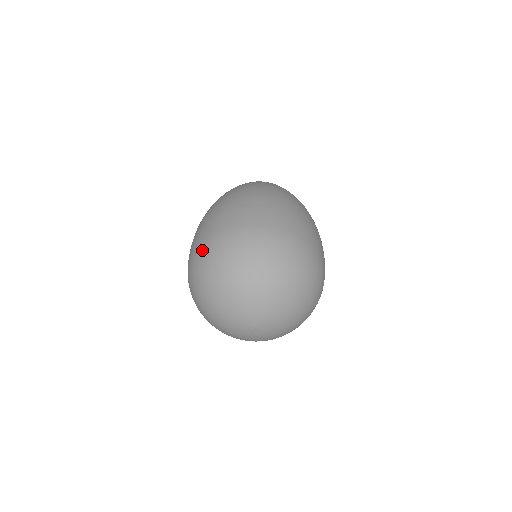
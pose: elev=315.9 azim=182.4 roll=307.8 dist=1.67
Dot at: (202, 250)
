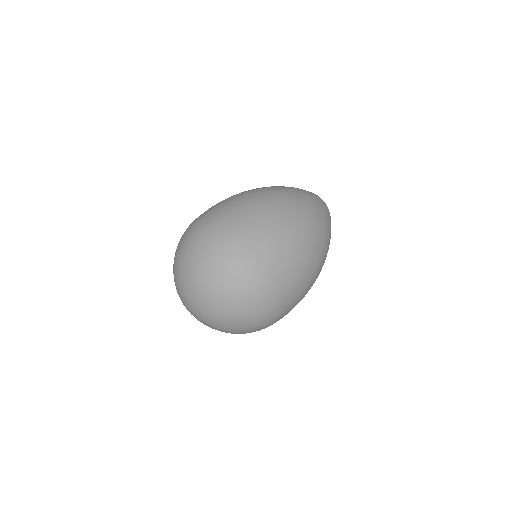
Dot at: occluded
